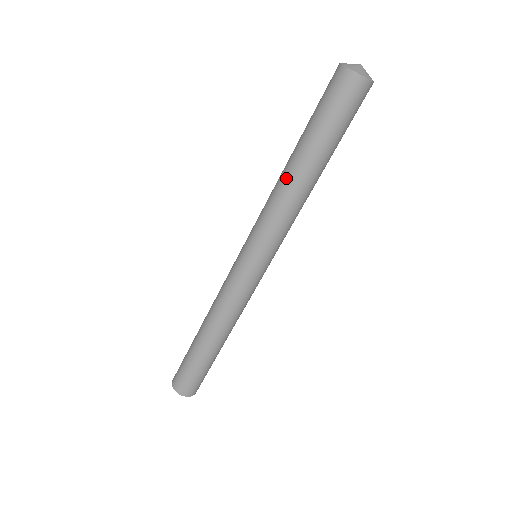
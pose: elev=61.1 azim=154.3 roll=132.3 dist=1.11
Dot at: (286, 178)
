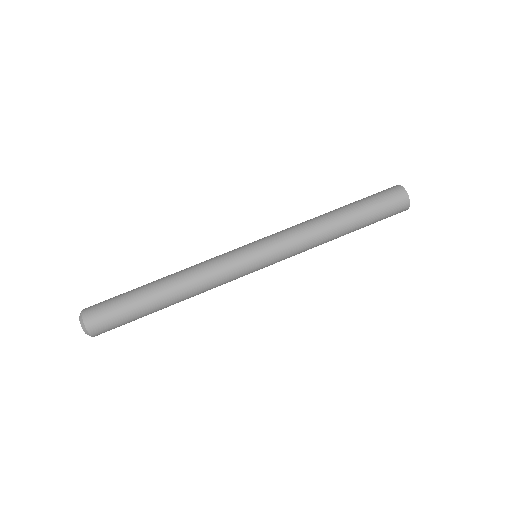
Dot at: (328, 223)
